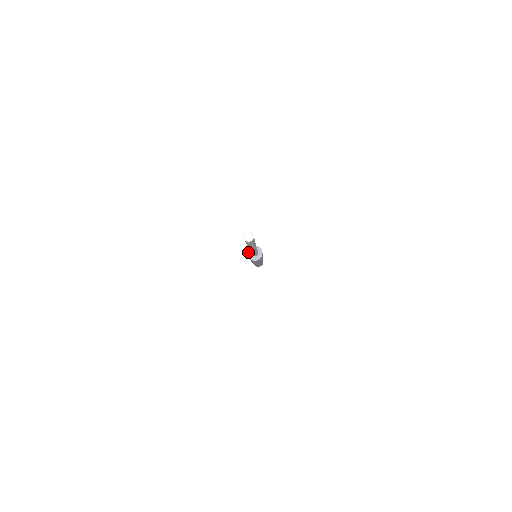
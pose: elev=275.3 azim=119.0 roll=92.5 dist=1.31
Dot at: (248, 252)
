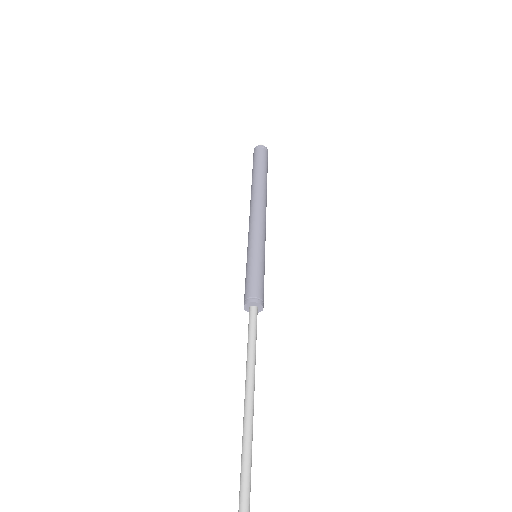
Dot at: (246, 305)
